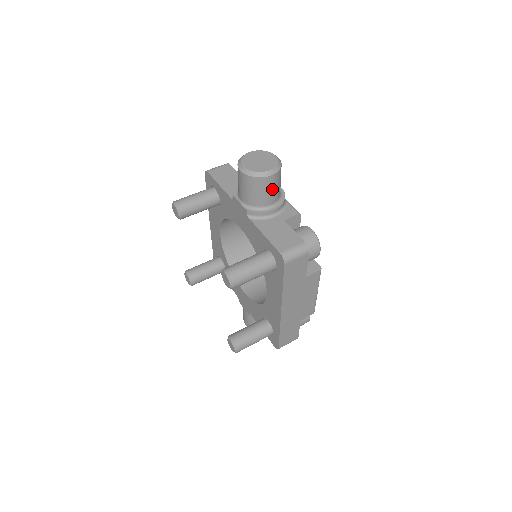
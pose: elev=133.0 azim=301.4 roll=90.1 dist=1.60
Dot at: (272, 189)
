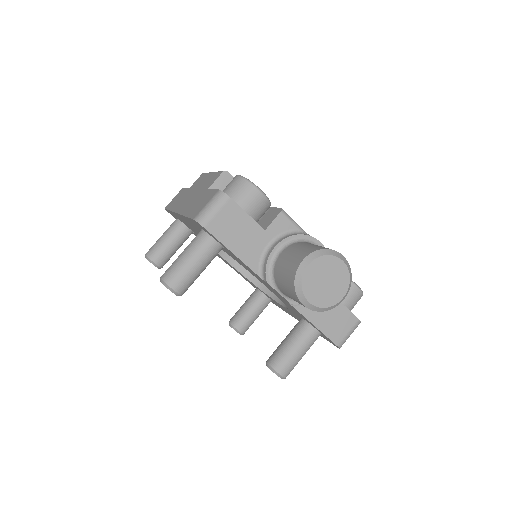
Dot at: occluded
